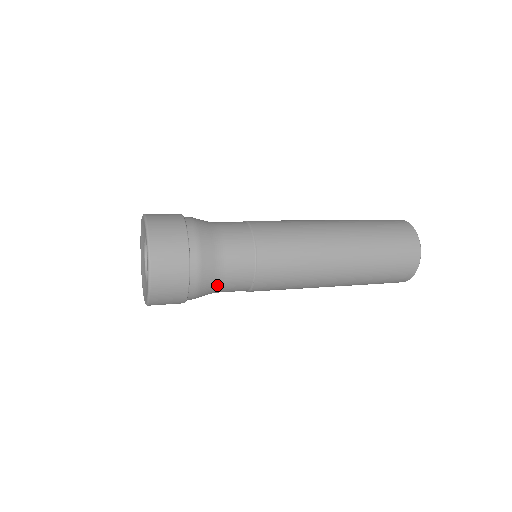
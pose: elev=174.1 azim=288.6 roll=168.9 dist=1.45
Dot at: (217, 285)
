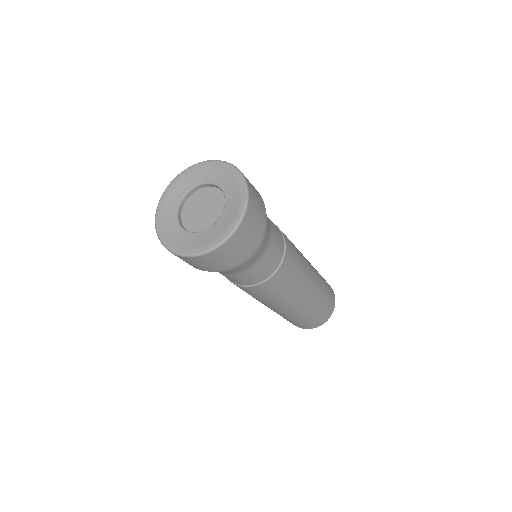
Dot at: (237, 272)
